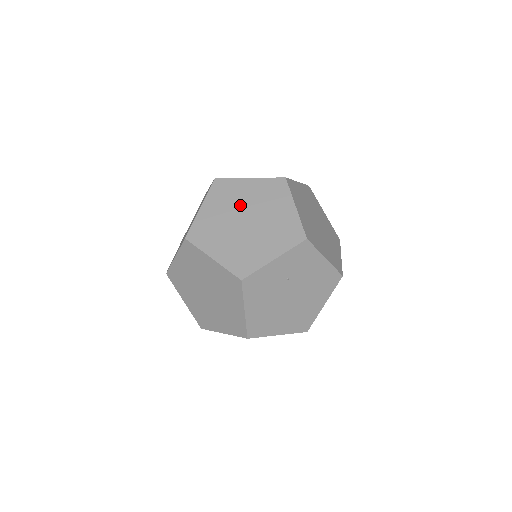
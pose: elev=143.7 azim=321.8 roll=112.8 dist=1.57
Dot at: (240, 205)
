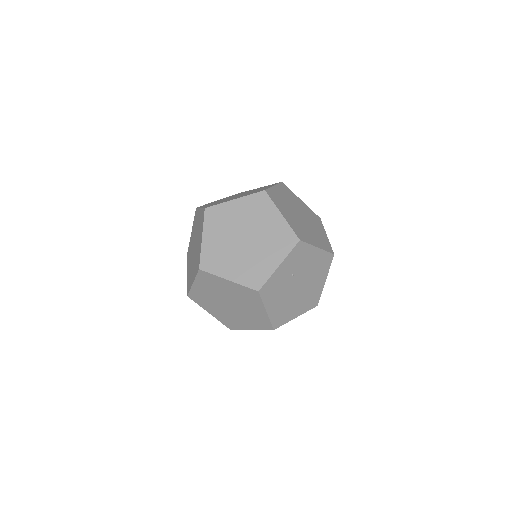
Dot at: (235, 226)
